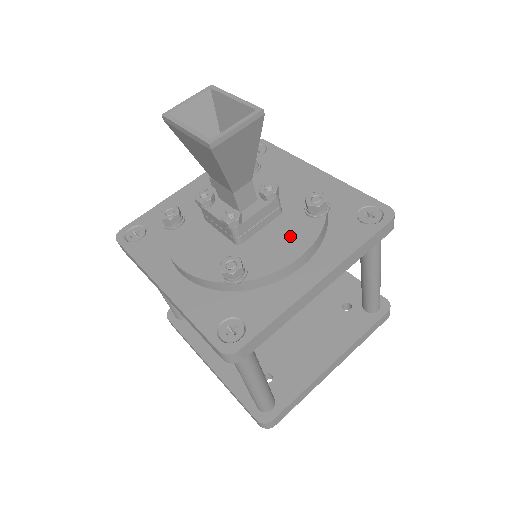
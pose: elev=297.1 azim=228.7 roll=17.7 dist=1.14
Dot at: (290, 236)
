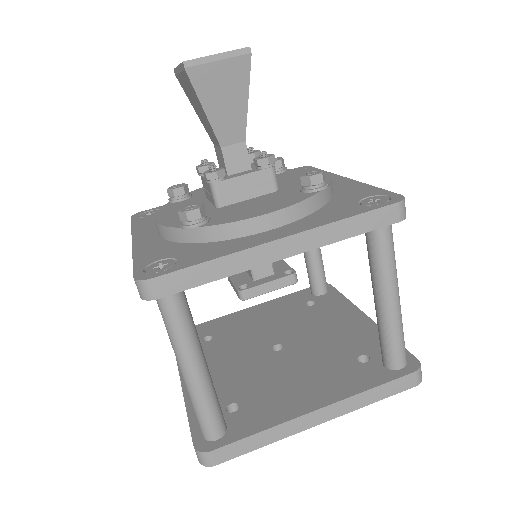
Dot at: (271, 203)
